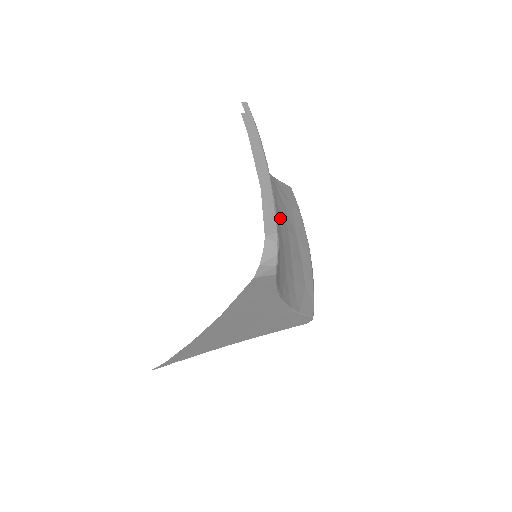
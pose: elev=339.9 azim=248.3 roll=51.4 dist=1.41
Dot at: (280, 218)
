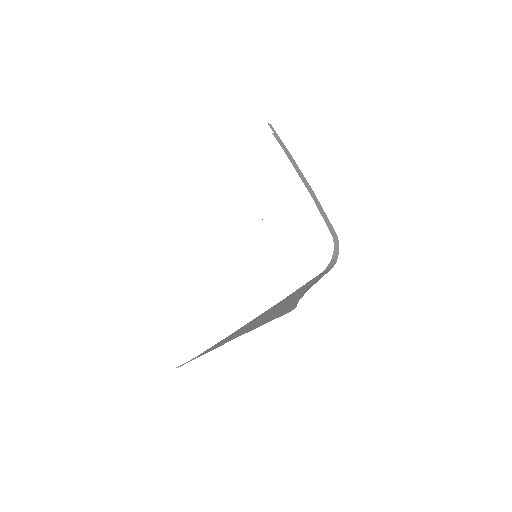
Dot at: occluded
